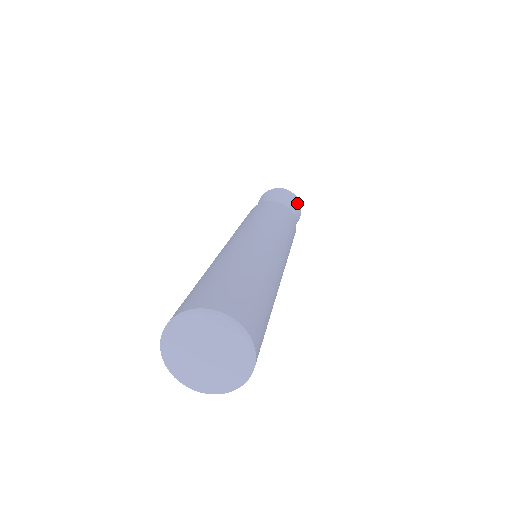
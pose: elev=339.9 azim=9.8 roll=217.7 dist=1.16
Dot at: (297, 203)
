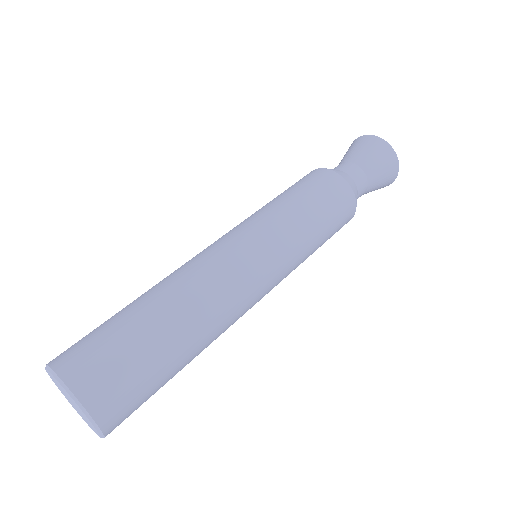
Dot at: (389, 157)
